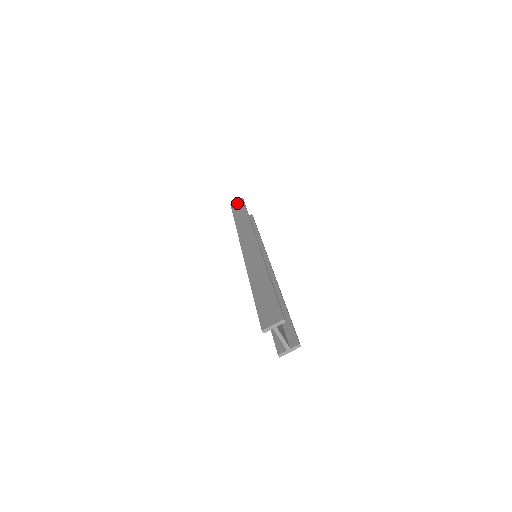
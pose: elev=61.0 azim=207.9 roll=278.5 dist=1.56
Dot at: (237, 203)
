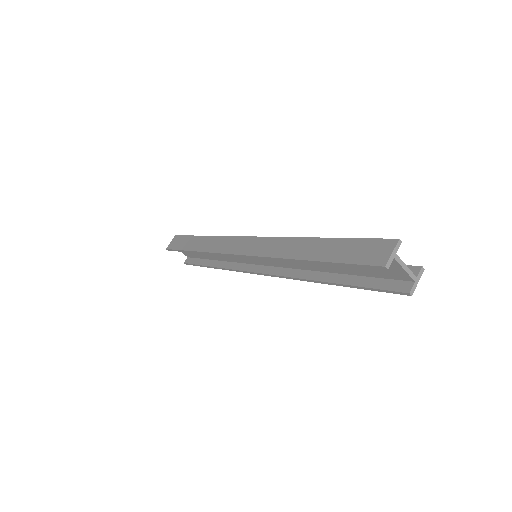
Dot at: (174, 242)
